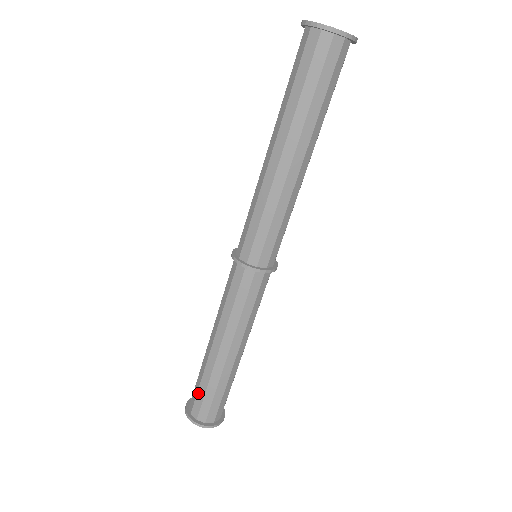
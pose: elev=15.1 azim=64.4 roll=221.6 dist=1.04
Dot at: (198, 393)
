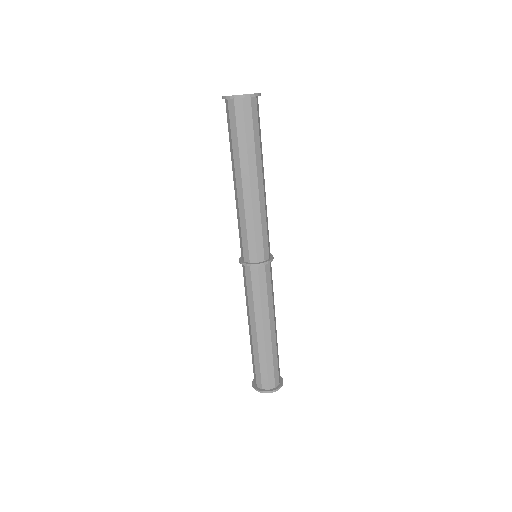
Dot at: (253, 365)
